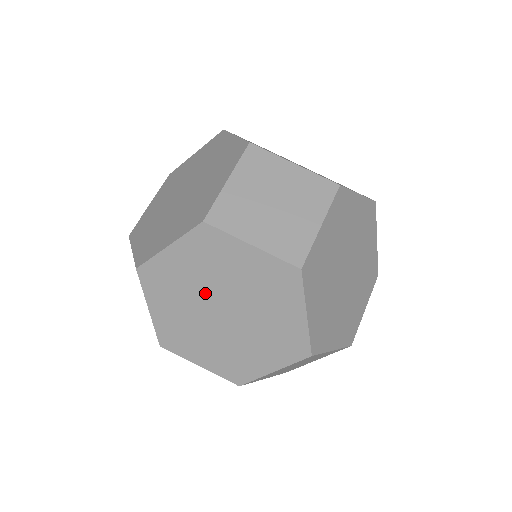
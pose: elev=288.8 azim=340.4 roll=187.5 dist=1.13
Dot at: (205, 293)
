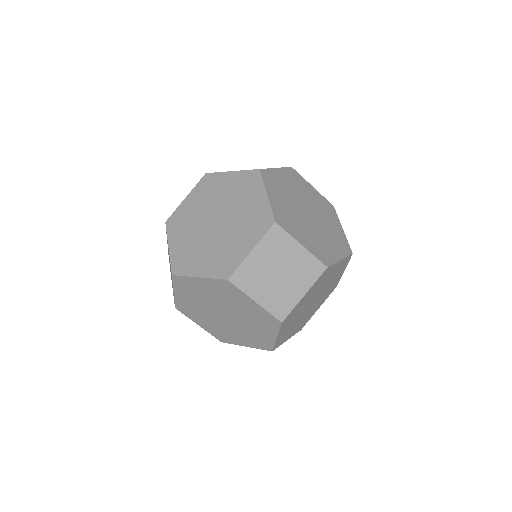
Dot at: (216, 304)
